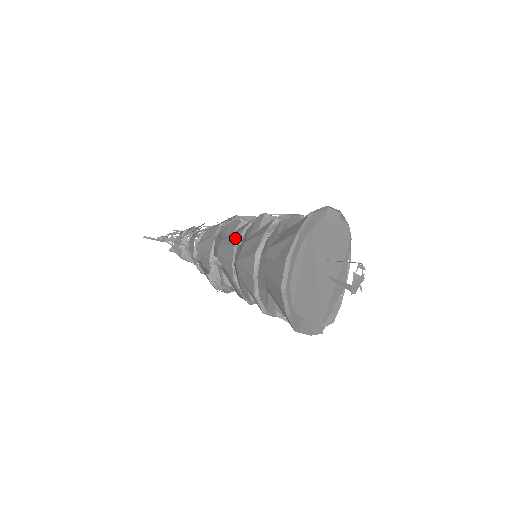
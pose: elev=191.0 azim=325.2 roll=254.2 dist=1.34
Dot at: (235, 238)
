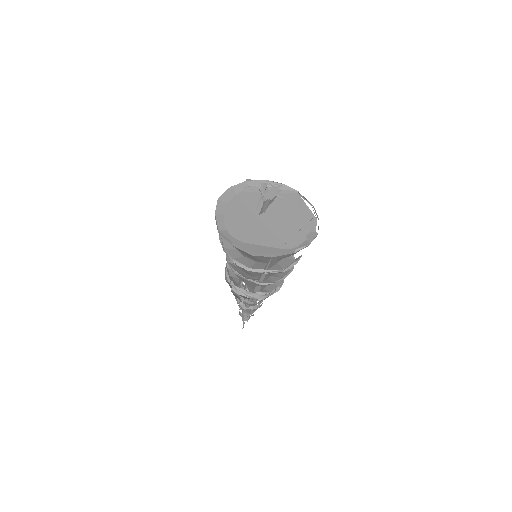
Dot at: occluded
